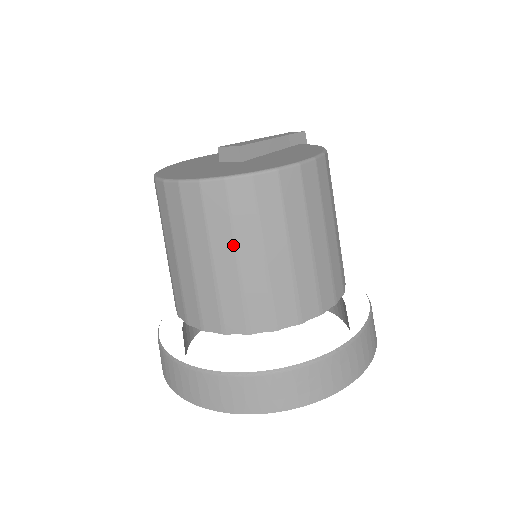
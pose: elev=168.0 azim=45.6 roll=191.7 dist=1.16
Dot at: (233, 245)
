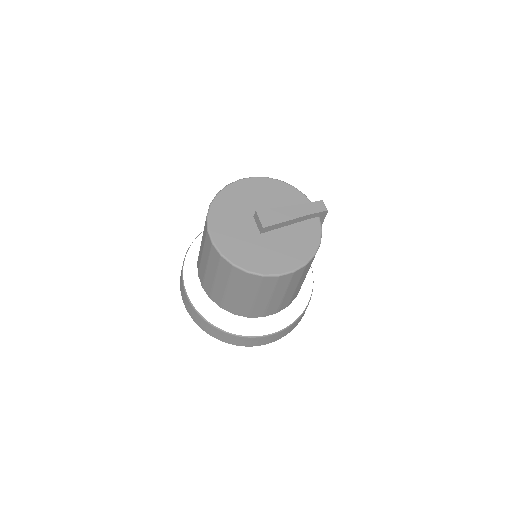
Dot at: (226, 284)
